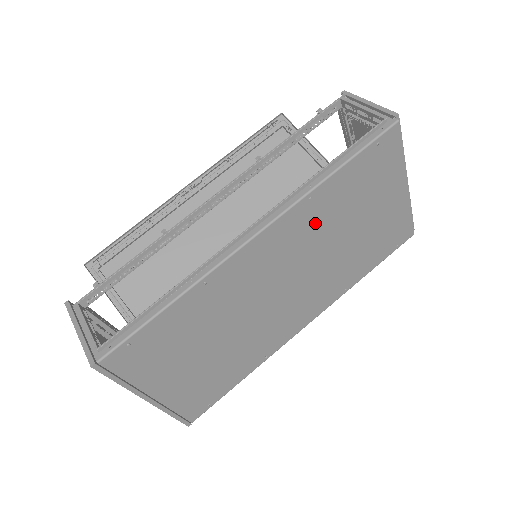
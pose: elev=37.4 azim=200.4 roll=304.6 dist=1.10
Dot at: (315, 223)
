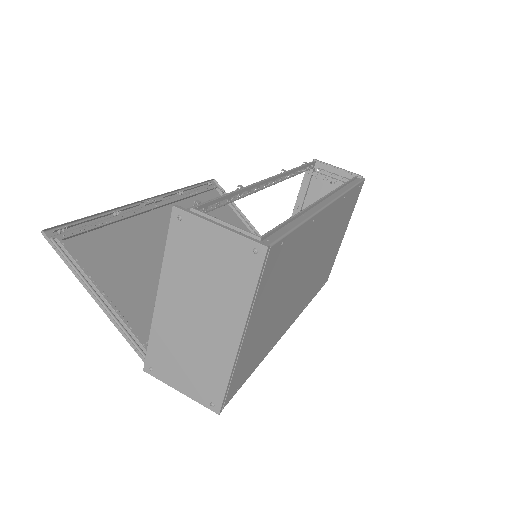
Dot at: (335, 222)
